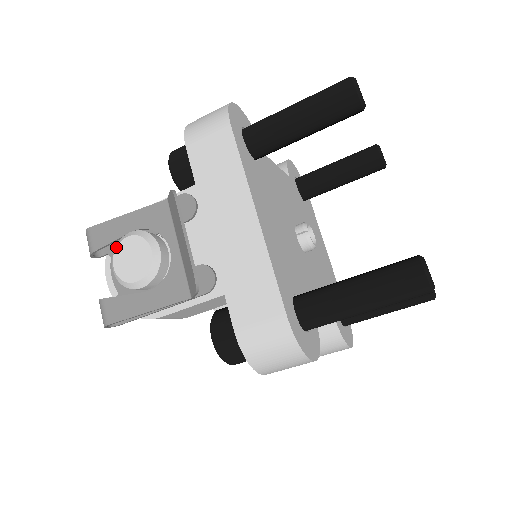
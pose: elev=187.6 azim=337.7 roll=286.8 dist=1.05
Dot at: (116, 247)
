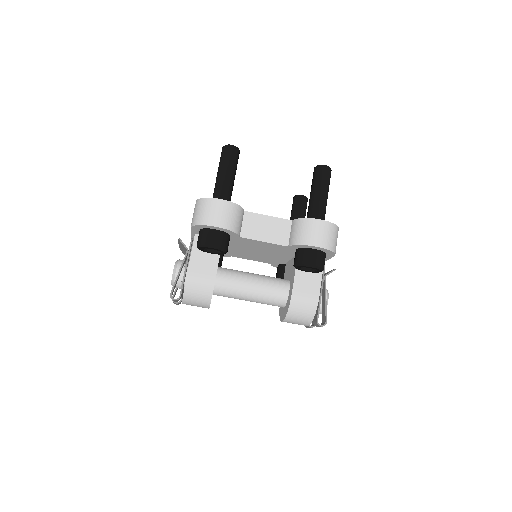
Dot at: occluded
